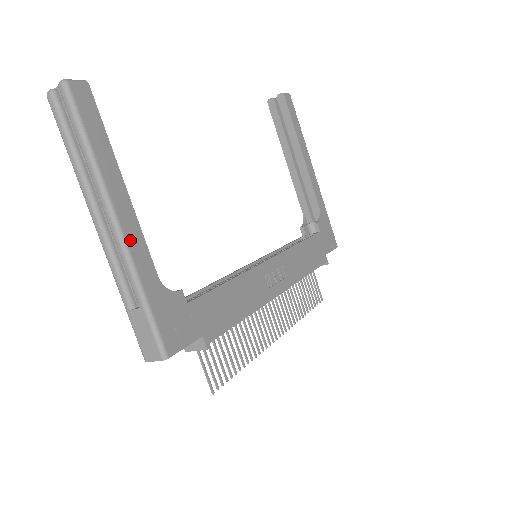
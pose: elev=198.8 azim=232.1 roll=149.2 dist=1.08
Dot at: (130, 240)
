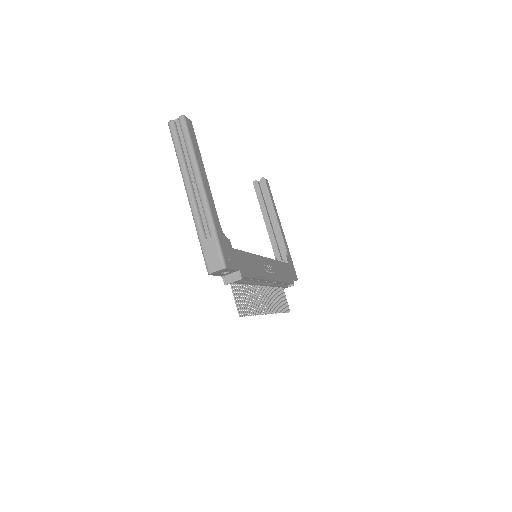
Dot at: (209, 199)
